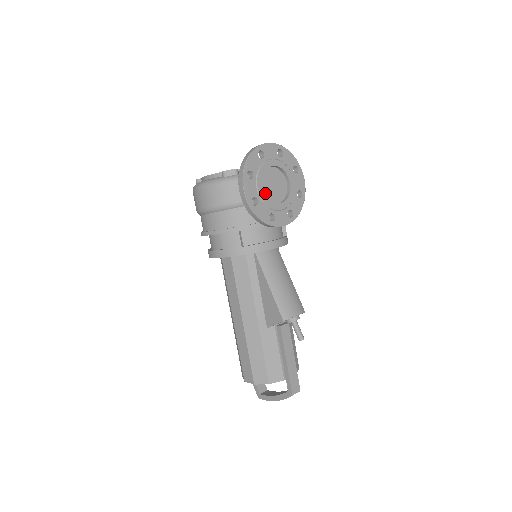
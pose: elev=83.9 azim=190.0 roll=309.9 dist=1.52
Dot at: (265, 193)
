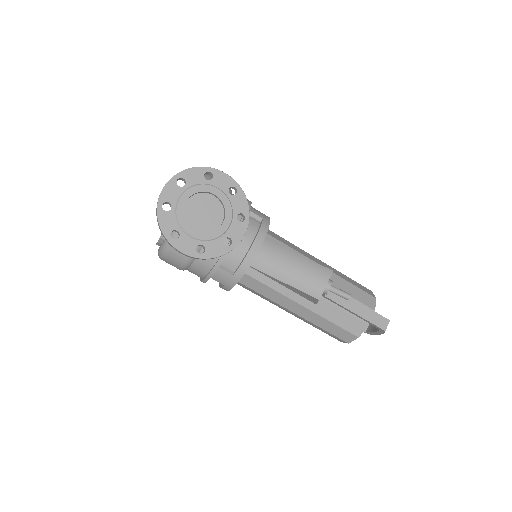
Dot at: (203, 229)
